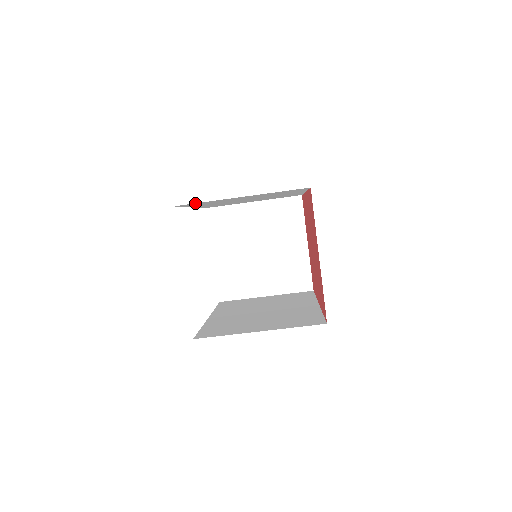
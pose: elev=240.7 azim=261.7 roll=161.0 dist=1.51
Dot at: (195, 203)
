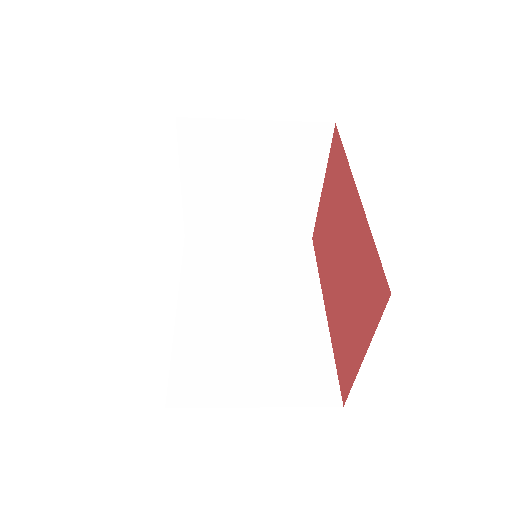
Dot at: occluded
